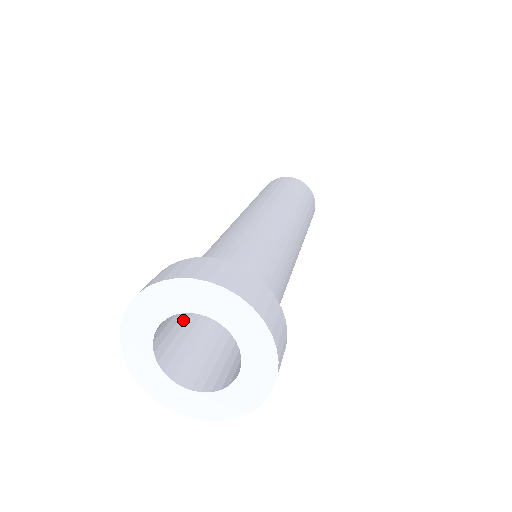
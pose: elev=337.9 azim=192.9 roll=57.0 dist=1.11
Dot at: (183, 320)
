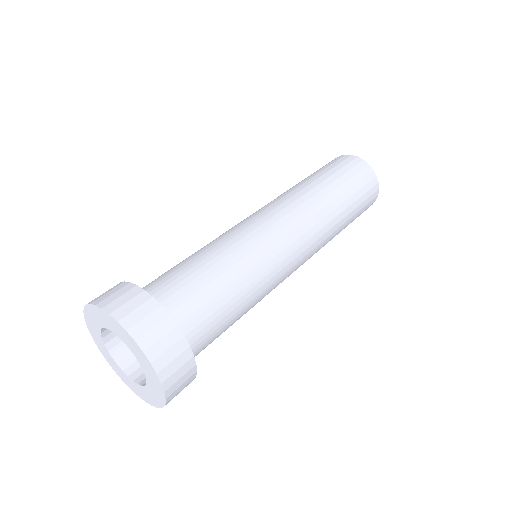
Dot at: occluded
